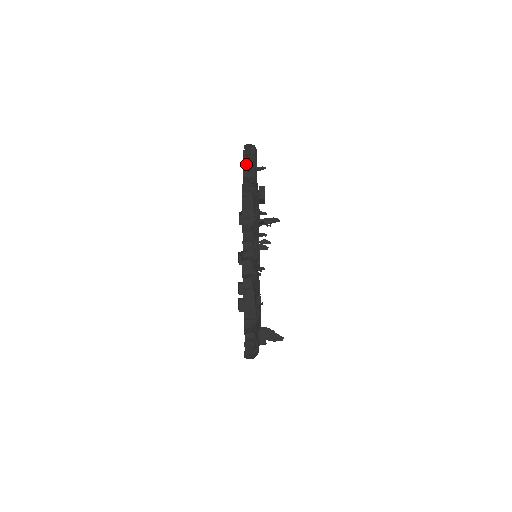
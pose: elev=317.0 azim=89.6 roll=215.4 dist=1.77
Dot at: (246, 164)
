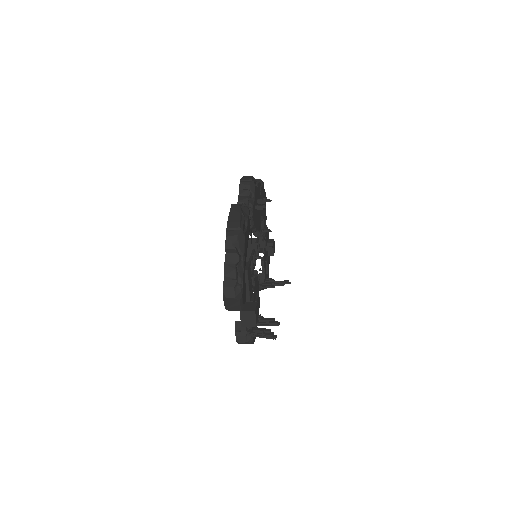
Dot at: occluded
